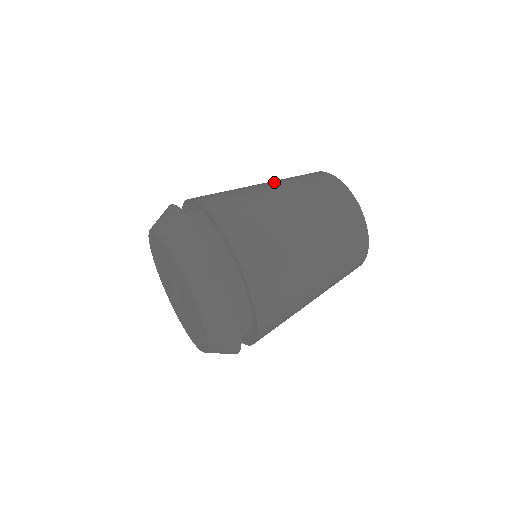
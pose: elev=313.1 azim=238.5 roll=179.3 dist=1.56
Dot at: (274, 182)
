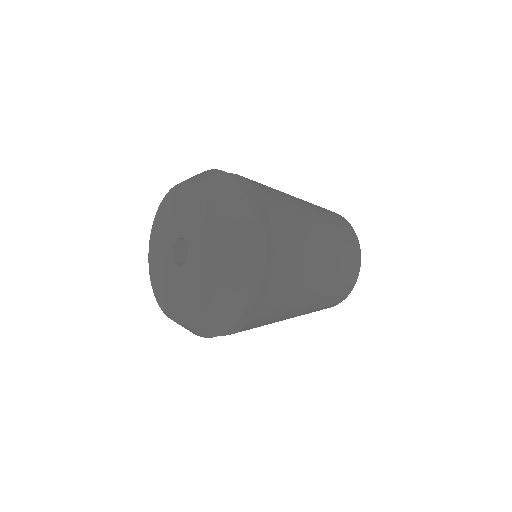
Dot at: occluded
